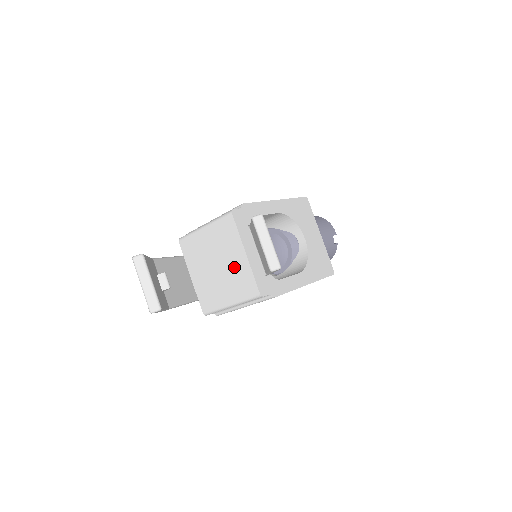
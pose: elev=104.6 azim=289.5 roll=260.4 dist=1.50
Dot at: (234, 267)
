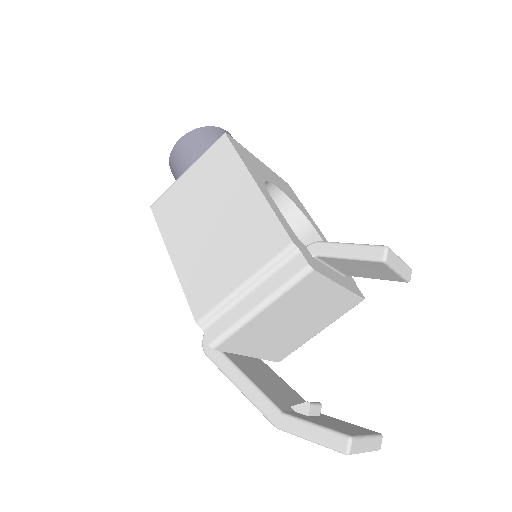
Dot at: (324, 306)
